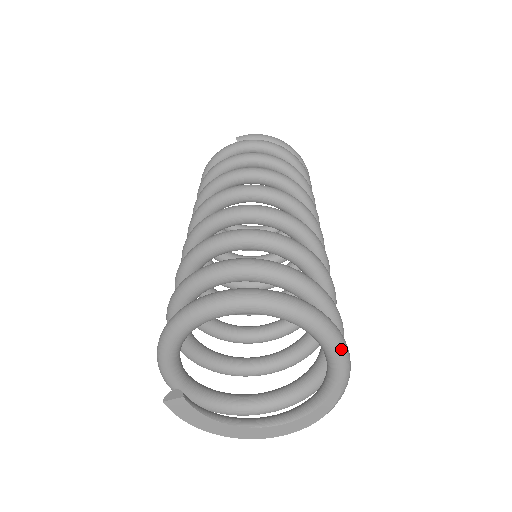
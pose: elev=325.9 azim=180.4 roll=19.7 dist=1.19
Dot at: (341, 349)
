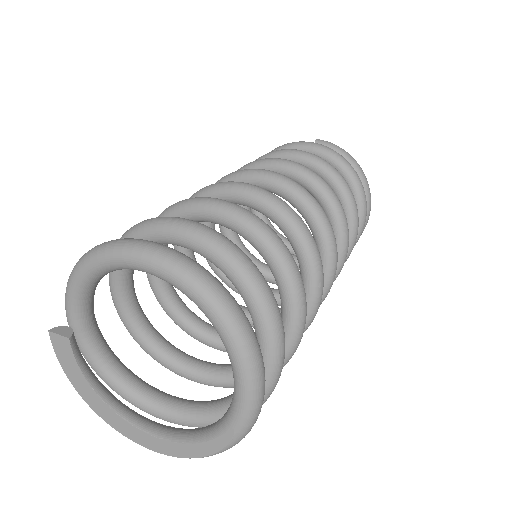
Dot at: (252, 390)
